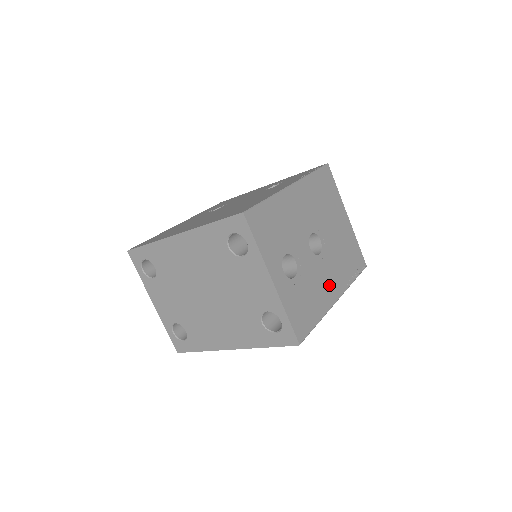
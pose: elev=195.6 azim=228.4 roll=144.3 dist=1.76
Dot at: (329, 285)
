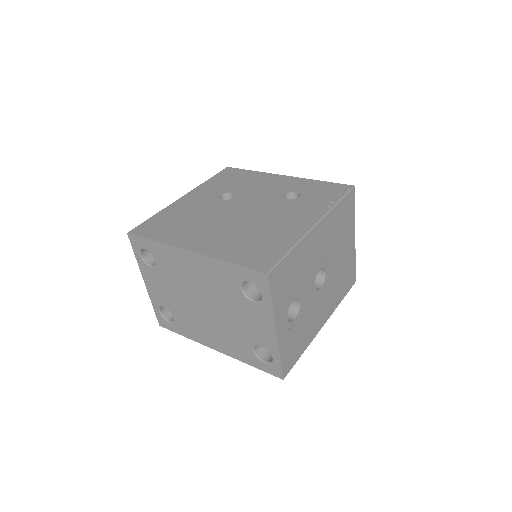
Dot at: (321, 314)
